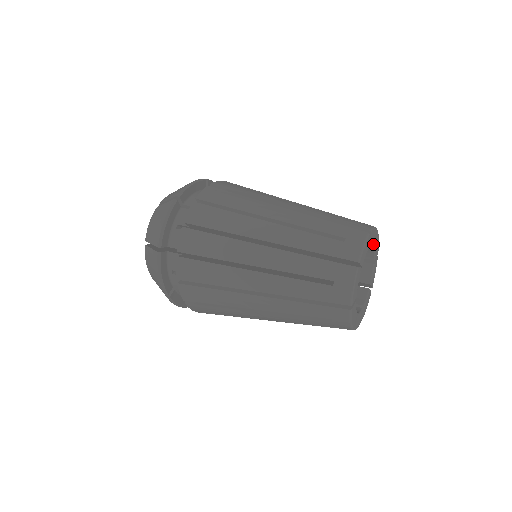
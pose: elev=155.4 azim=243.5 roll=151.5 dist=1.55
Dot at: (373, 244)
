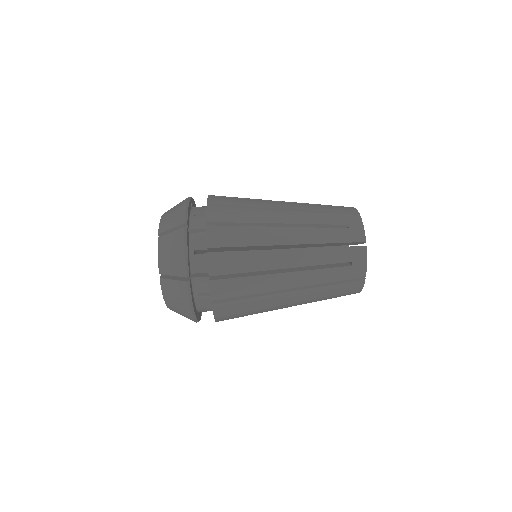
Dot at: occluded
